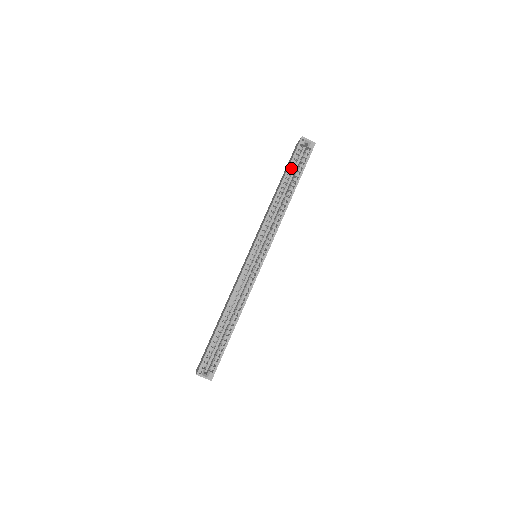
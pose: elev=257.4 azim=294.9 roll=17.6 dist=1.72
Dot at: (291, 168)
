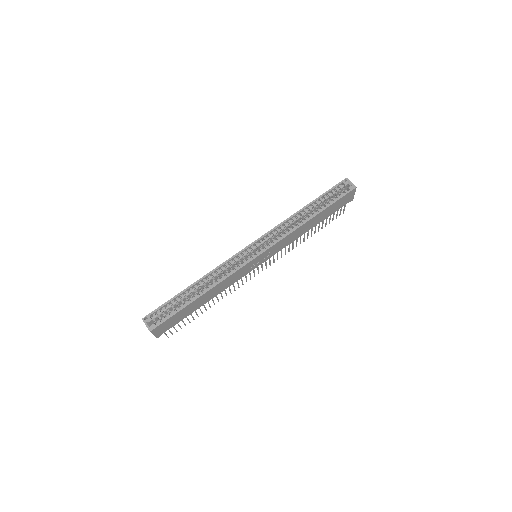
Dot at: (324, 198)
